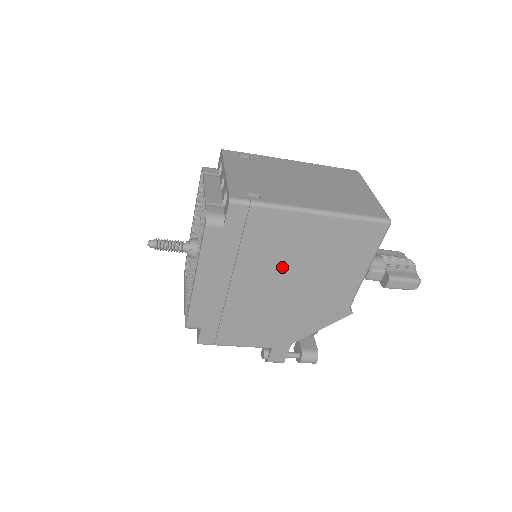
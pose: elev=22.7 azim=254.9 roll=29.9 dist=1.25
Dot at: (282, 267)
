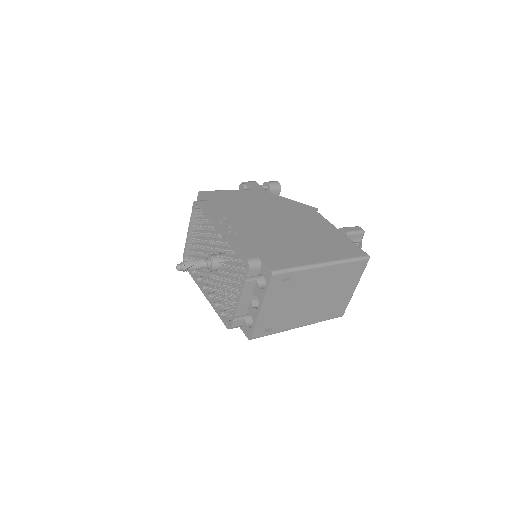
Dot at: occluded
